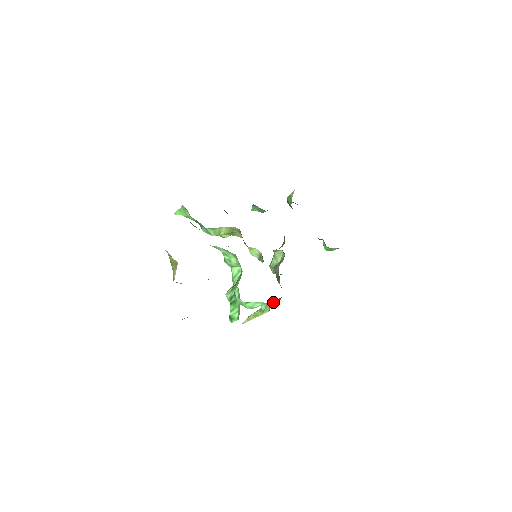
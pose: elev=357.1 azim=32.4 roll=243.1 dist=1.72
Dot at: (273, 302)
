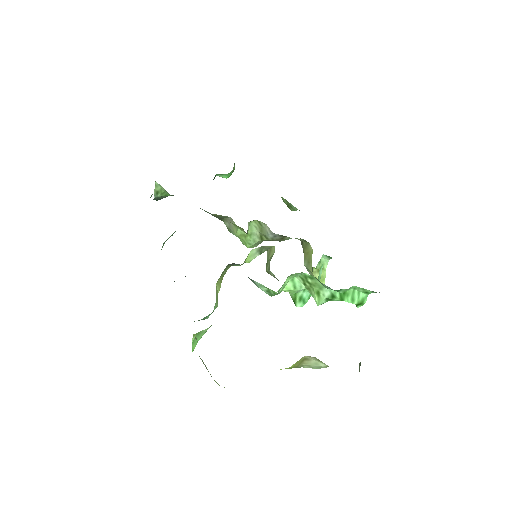
Dot at: (305, 255)
